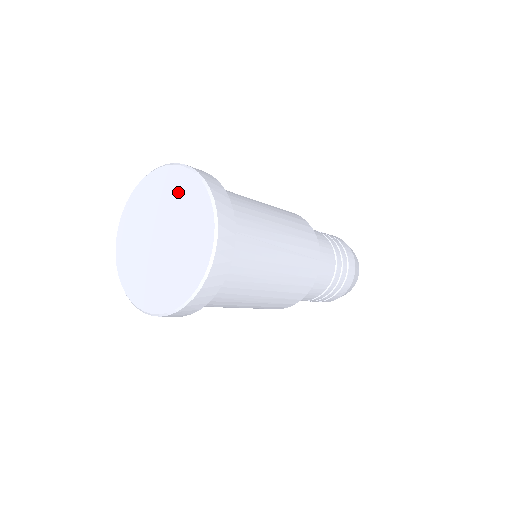
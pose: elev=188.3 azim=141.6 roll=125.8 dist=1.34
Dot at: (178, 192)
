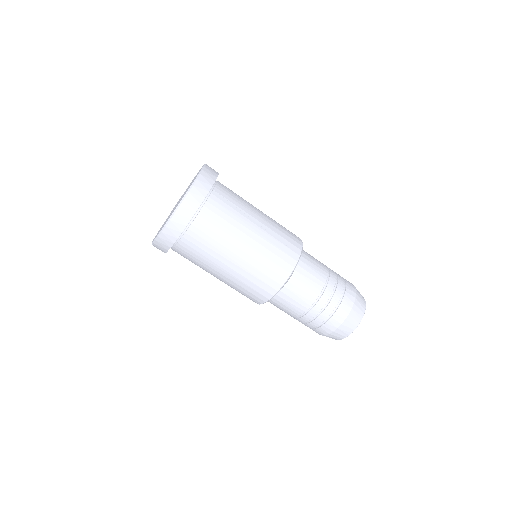
Dot at: (194, 178)
